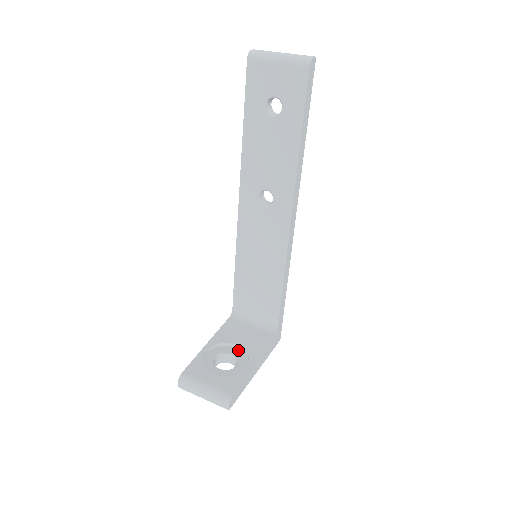
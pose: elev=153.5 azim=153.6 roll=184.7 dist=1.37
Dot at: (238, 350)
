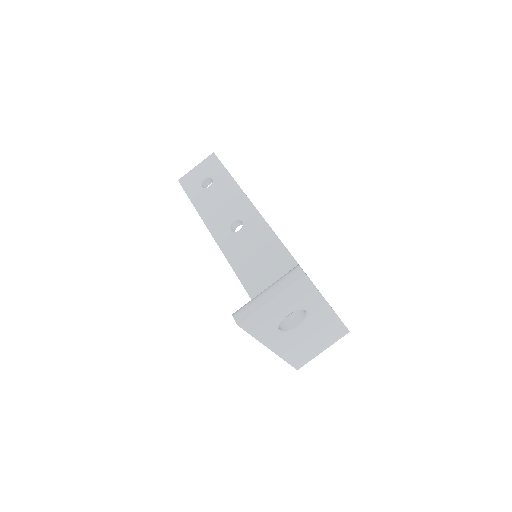
Dot at: occluded
